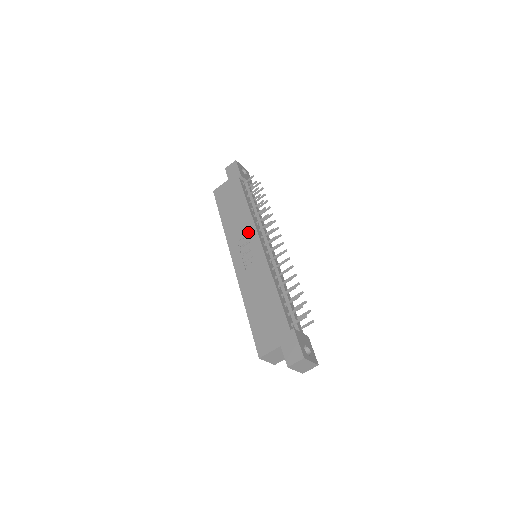
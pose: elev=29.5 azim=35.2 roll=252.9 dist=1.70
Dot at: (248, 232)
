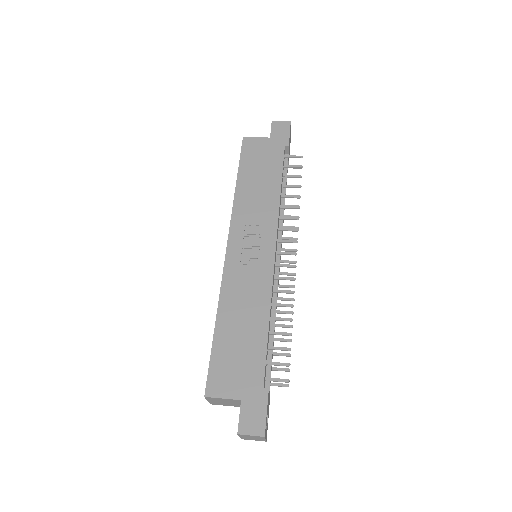
Dot at: (265, 223)
